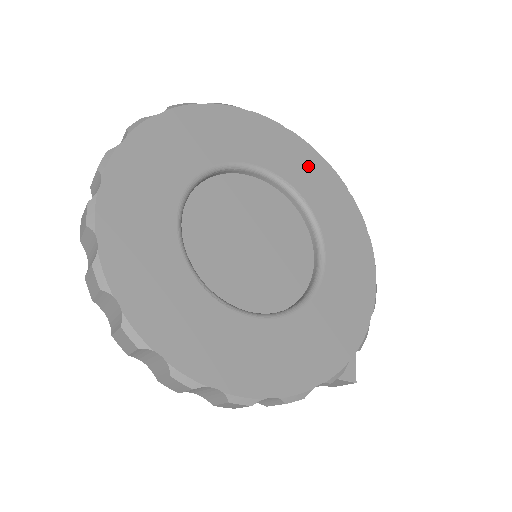
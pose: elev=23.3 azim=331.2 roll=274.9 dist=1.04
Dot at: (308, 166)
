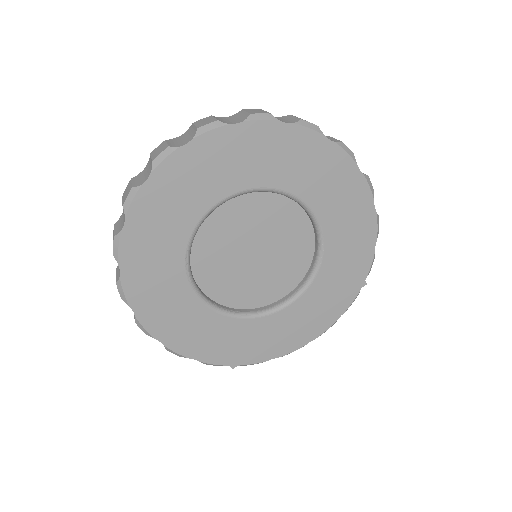
Dot at: (355, 244)
